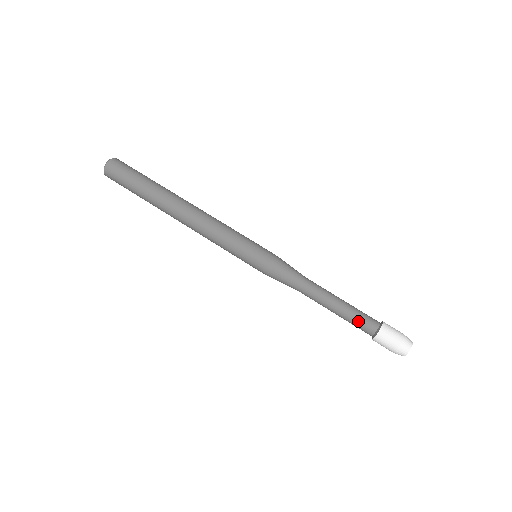
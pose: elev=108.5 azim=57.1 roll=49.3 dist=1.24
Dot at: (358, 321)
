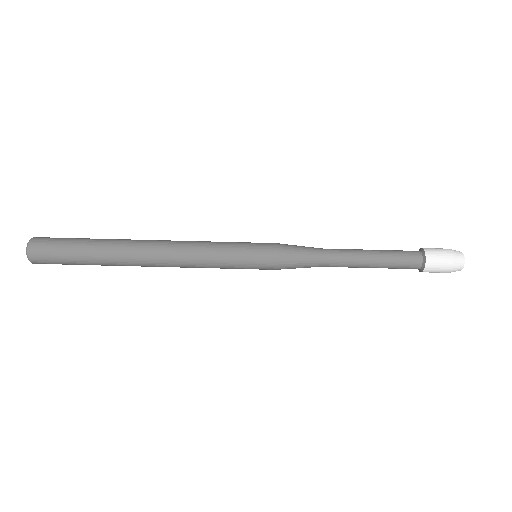
Dot at: (399, 254)
